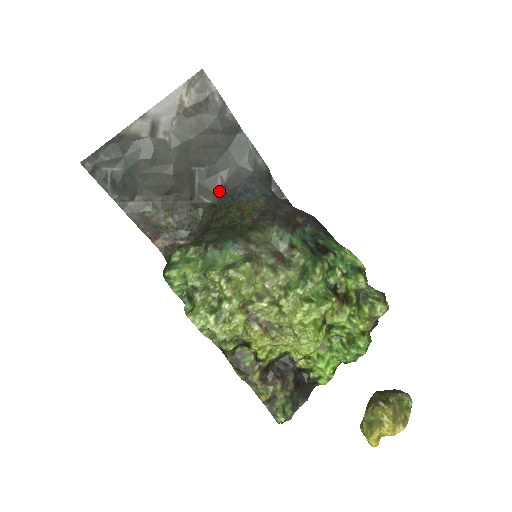
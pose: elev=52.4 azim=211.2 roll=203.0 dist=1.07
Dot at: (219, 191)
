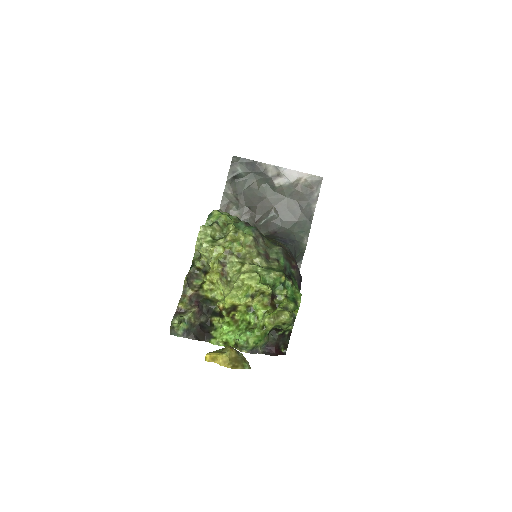
Dot at: (272, 233)
